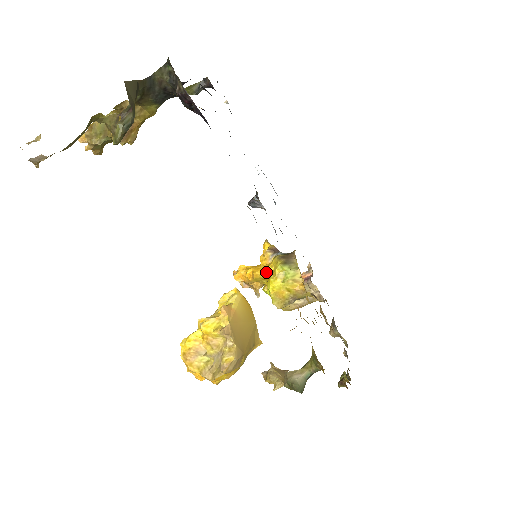
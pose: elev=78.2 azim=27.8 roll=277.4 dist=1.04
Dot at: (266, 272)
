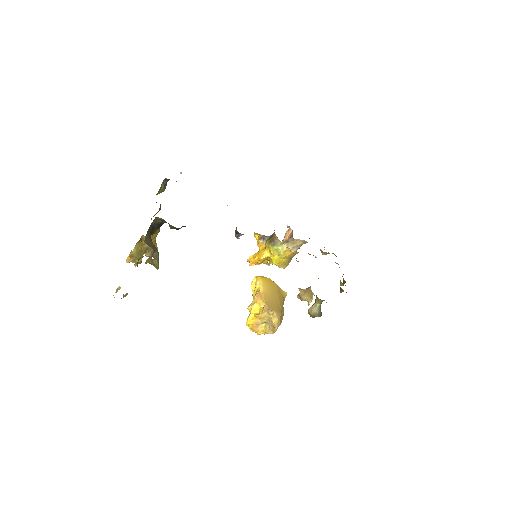
Dot at: (266, 255)
